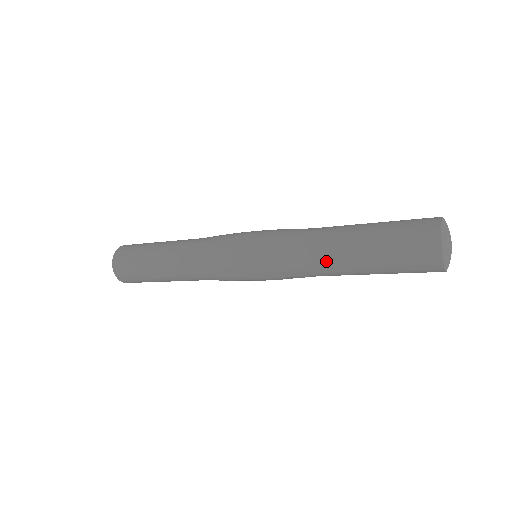
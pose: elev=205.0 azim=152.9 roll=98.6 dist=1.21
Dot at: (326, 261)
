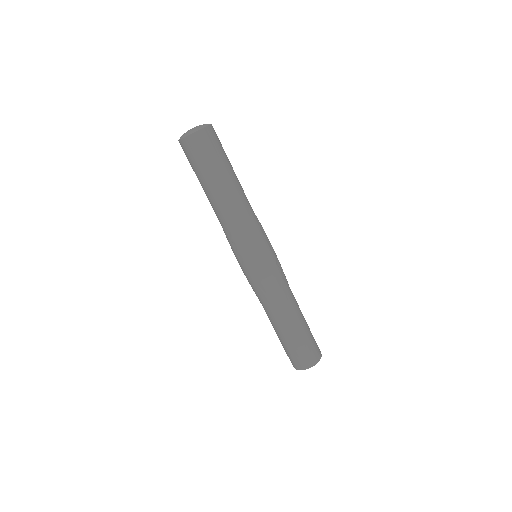
Dot at: (266, 313)
